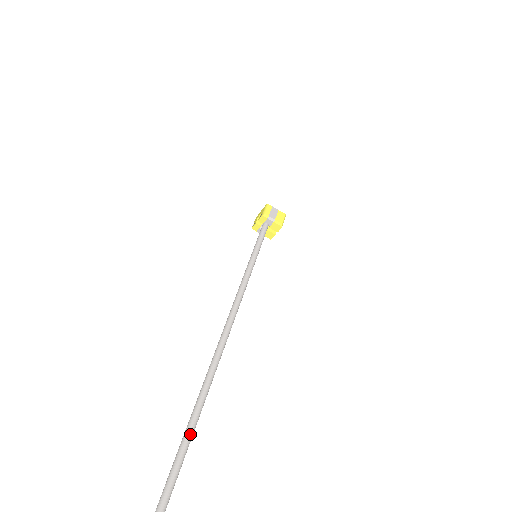
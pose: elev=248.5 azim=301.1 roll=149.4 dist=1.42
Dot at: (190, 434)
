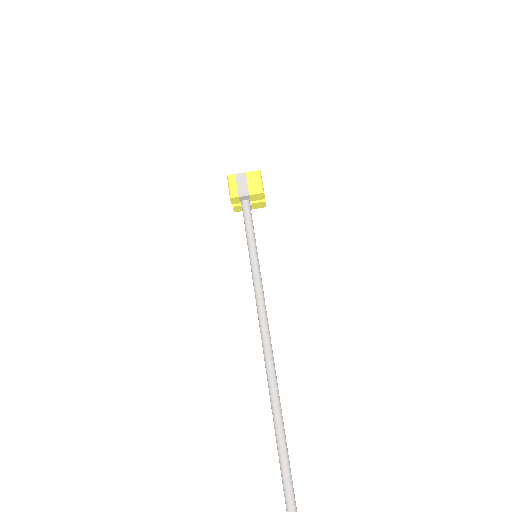
Dot at: out of frame
